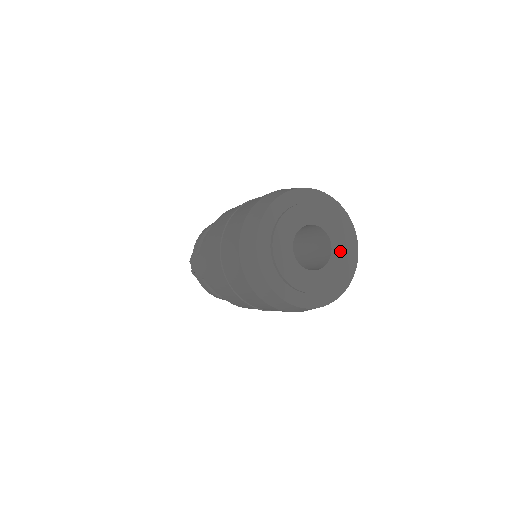
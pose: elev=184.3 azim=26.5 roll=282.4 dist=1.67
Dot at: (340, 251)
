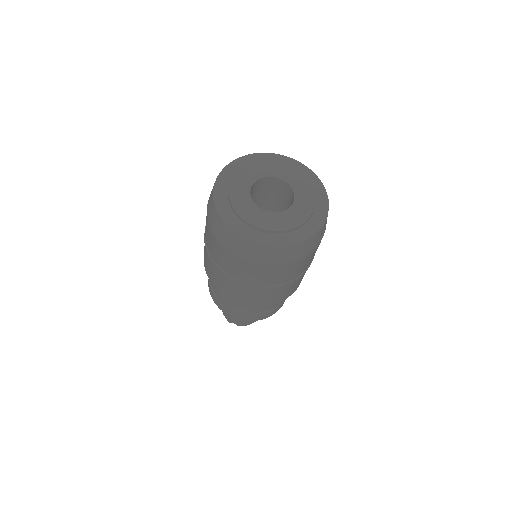
Dot at: (291, 176)
